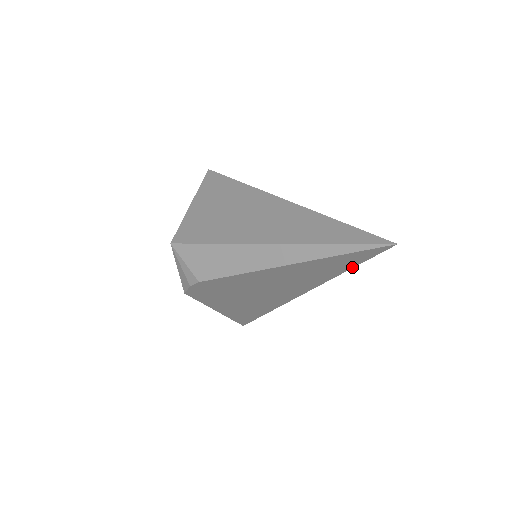
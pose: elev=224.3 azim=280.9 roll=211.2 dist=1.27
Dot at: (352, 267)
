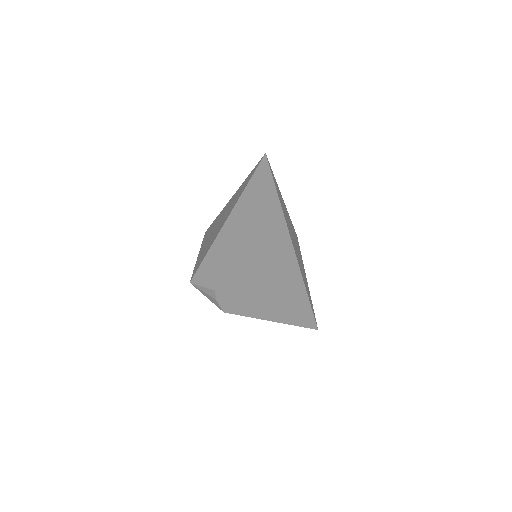
Dot at: (277, 197)
